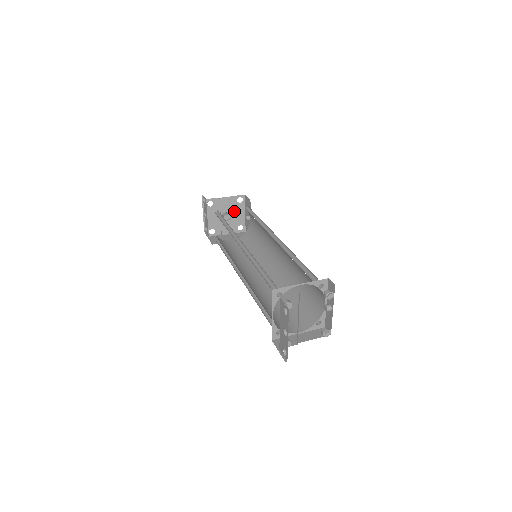
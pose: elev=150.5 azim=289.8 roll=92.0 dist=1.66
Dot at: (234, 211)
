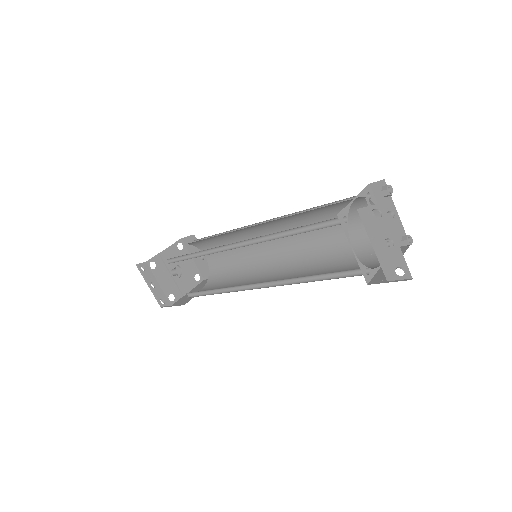
Dot at: (181, 262)
